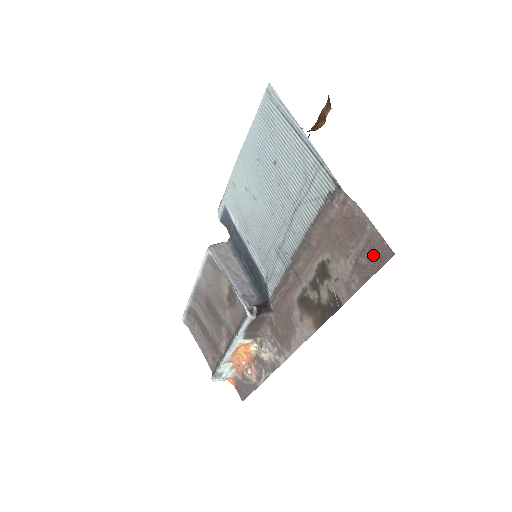
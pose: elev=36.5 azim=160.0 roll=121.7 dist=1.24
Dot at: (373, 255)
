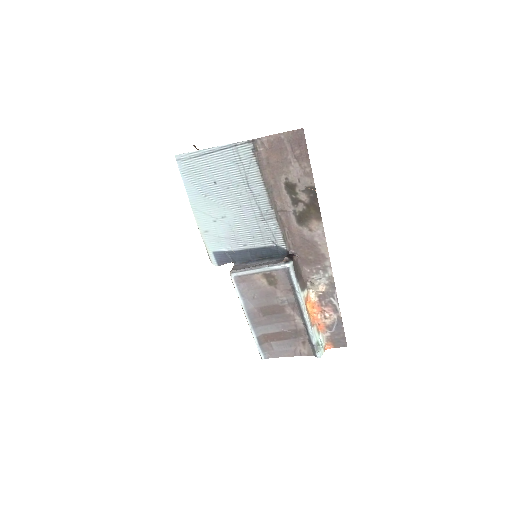
Dot at: (297, 143)
